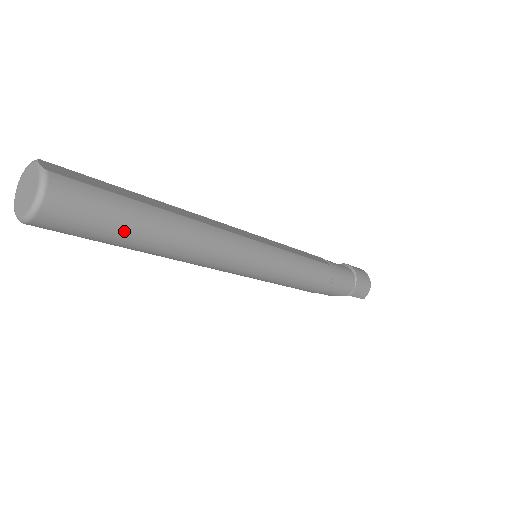
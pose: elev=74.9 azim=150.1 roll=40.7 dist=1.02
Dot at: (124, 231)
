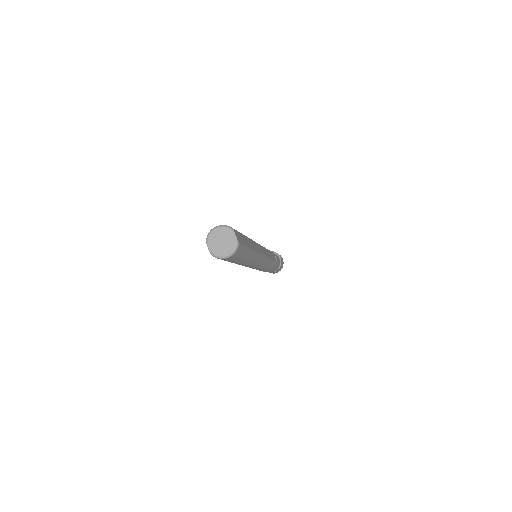
Dot at: (238, 261)
